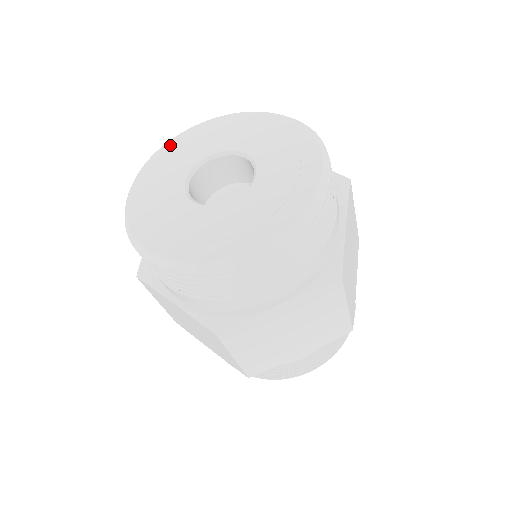
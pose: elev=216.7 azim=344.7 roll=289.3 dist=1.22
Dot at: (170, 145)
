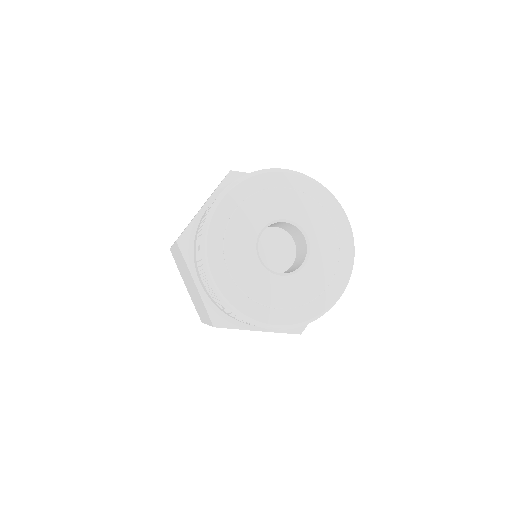
Dot at: (215, 229)
